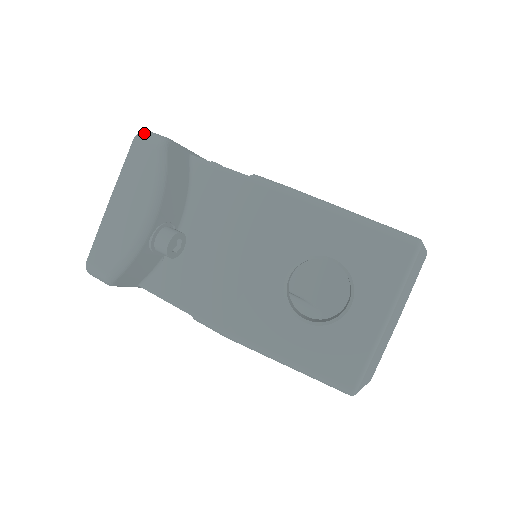
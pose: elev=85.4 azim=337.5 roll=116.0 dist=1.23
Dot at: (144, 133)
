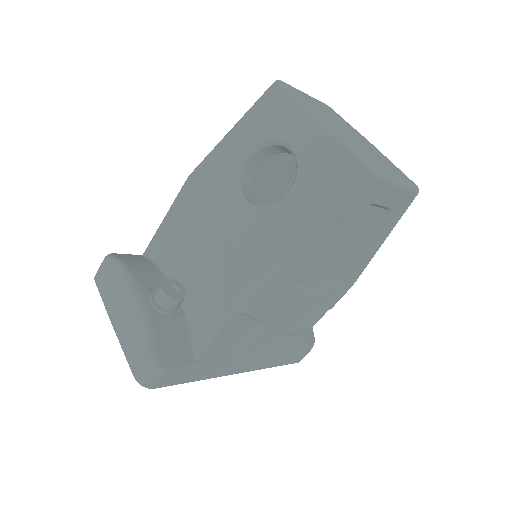
Dot at: (97, 271)
